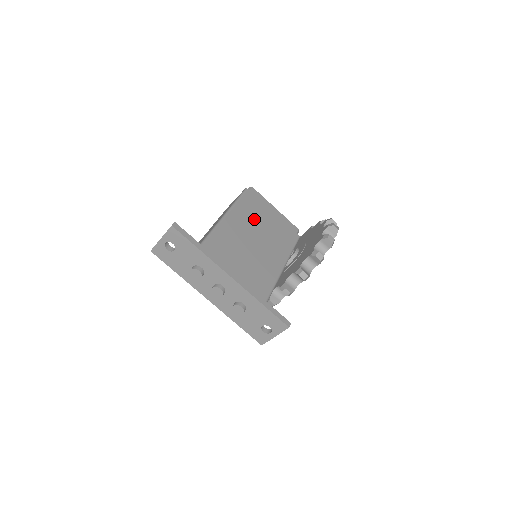
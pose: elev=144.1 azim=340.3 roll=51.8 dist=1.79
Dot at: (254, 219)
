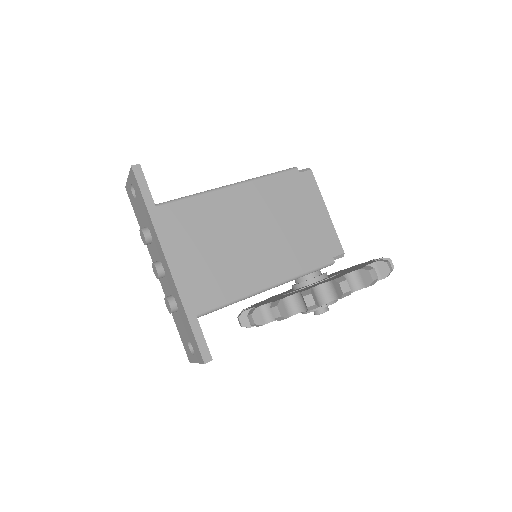
Dot at: (273, 209)
